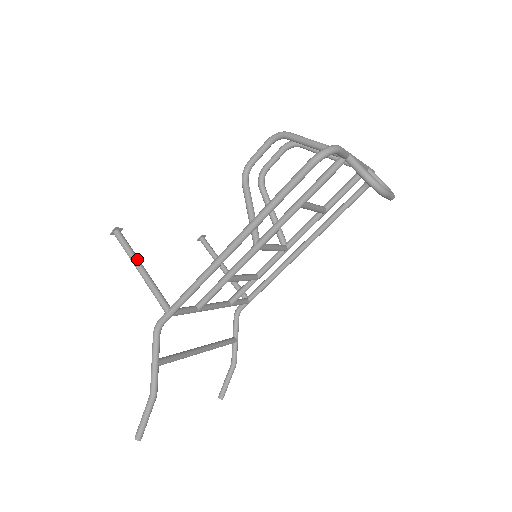
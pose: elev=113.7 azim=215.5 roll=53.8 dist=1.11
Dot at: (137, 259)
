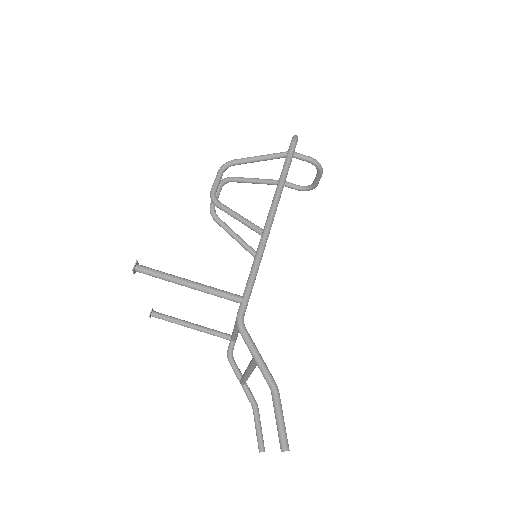
Dot at: (179, 277)
